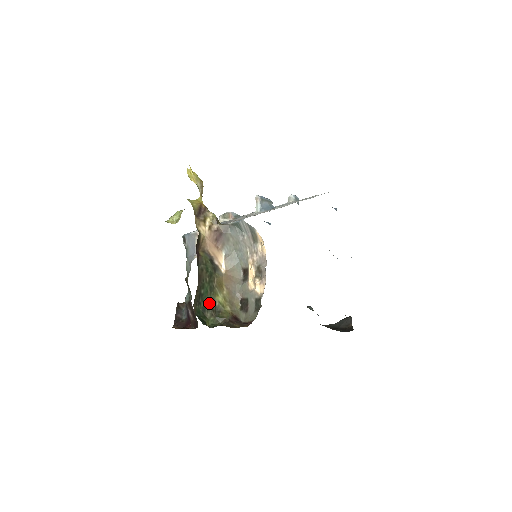
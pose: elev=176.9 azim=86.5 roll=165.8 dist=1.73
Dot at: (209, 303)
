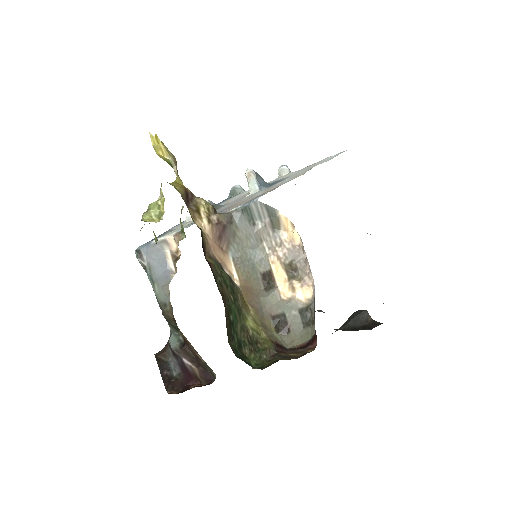
Dot at: (242, 334)
